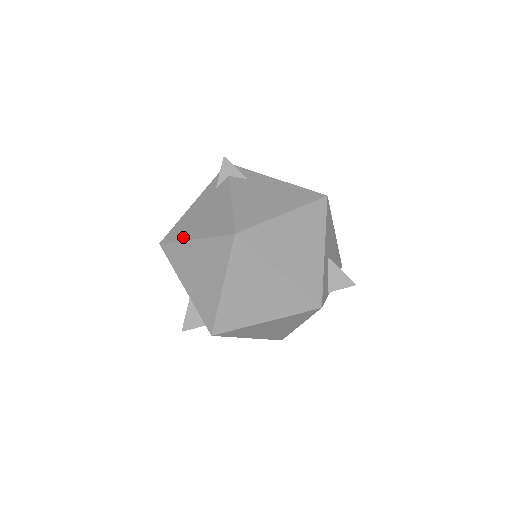
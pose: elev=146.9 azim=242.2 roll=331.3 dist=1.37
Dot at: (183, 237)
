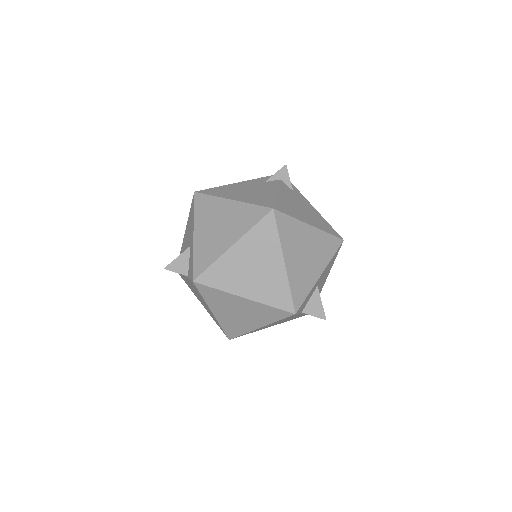
Dot at: (221, 195)
